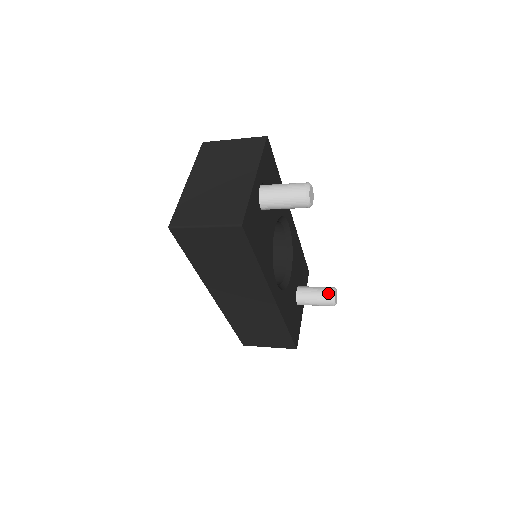
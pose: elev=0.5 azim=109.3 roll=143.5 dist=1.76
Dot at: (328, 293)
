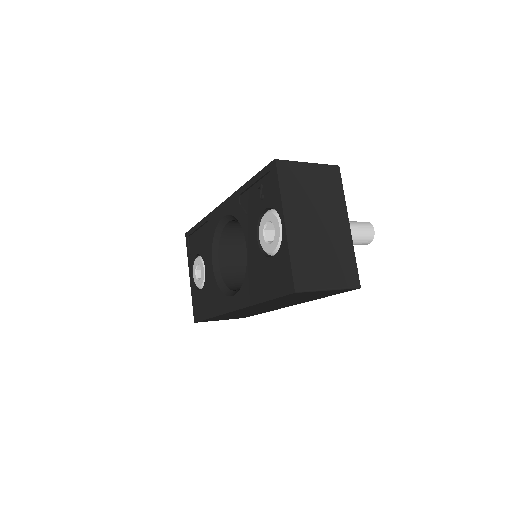
Dot at: occluded
